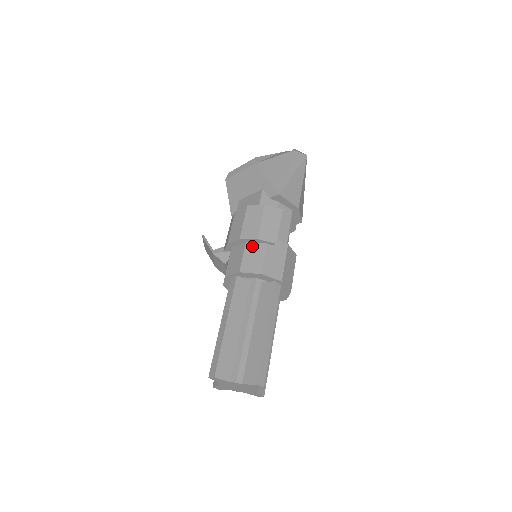
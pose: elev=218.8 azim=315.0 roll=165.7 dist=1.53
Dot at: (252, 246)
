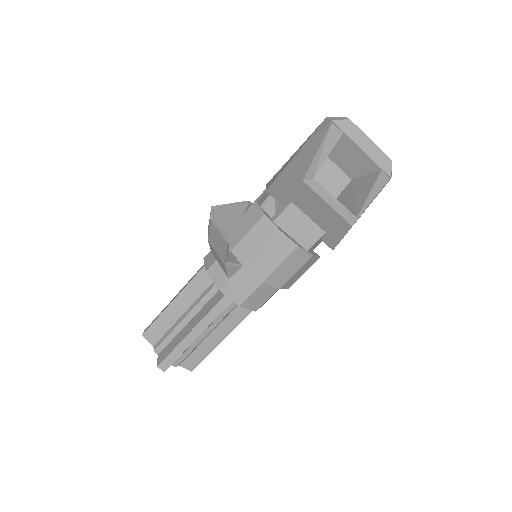
Dot at: (268, 285)
